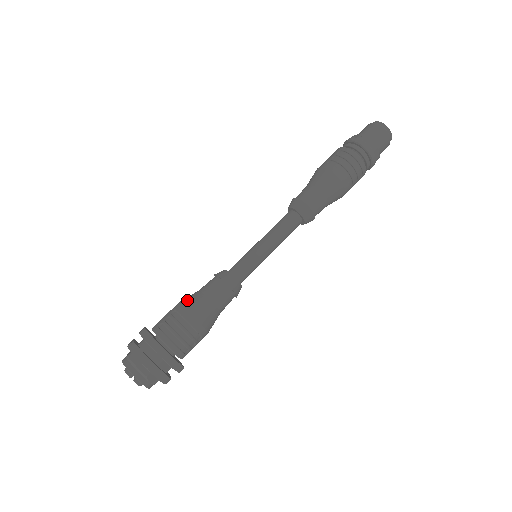
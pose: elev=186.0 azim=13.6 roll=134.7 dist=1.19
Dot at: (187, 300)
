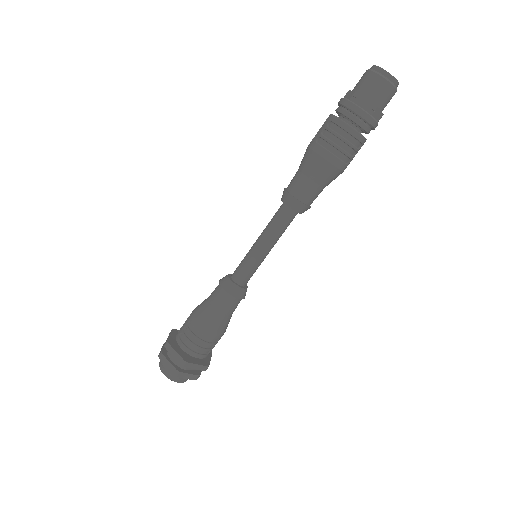
Dot at: (198, 311)
